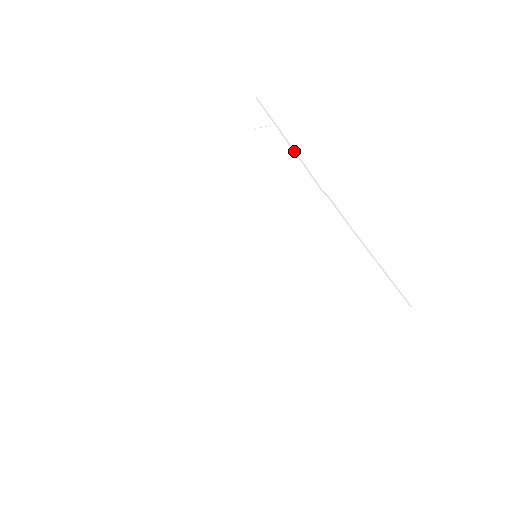
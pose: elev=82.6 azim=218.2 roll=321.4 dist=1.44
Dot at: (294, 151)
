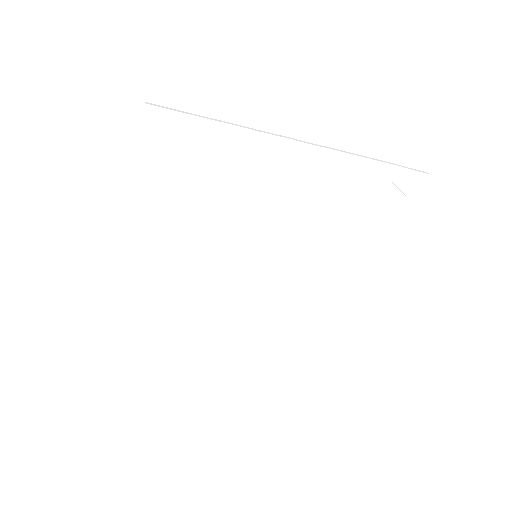
Dot at: occluded
